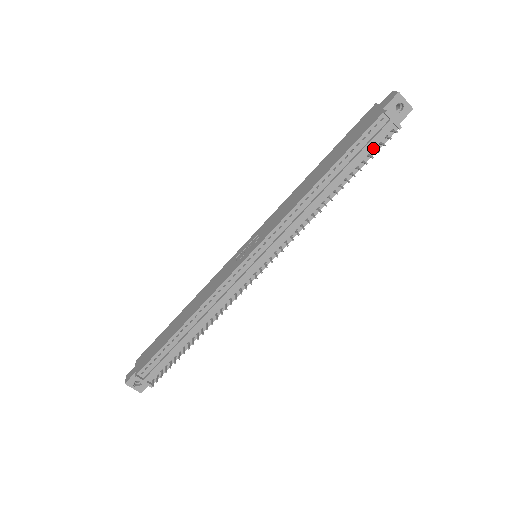
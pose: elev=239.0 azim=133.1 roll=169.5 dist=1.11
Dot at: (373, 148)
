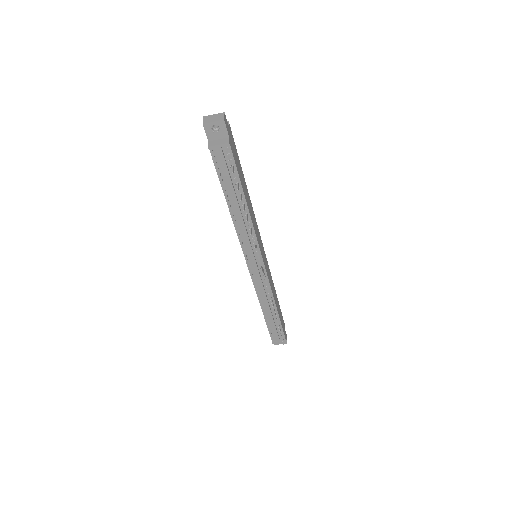
Dot at: (231, 167)
